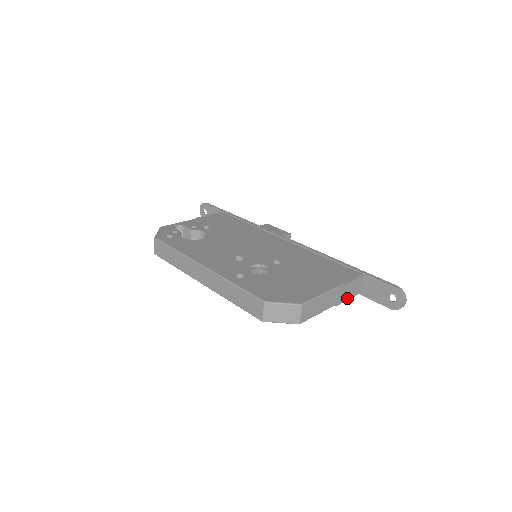
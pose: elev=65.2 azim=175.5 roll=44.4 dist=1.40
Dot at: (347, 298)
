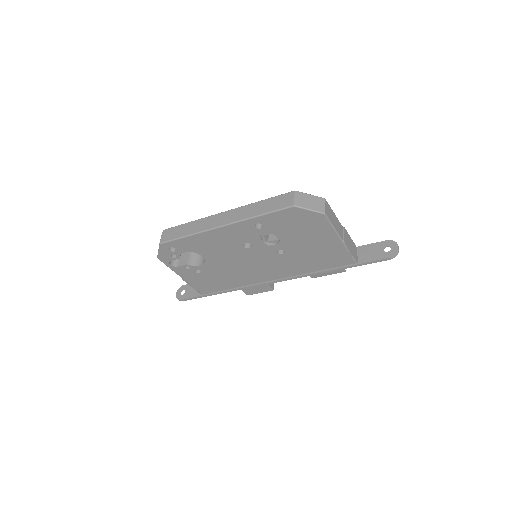
Dot at: (350, 250)
